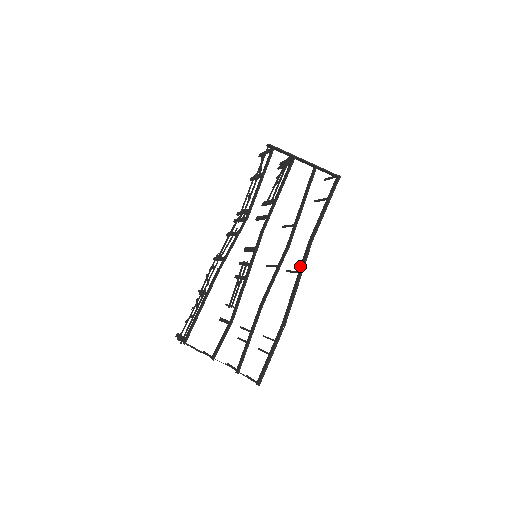
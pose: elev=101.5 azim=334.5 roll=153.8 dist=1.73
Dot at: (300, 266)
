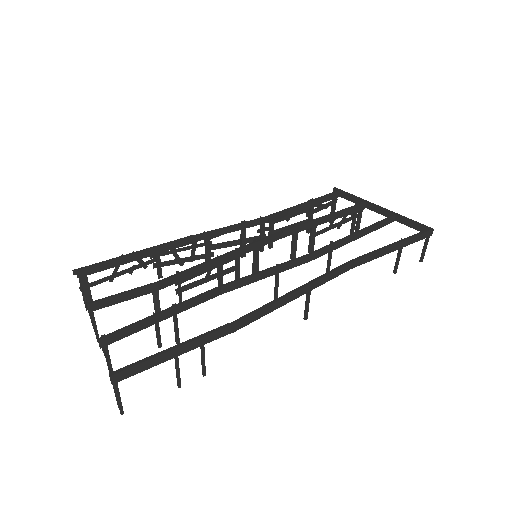
Dot at: (317, 283)
